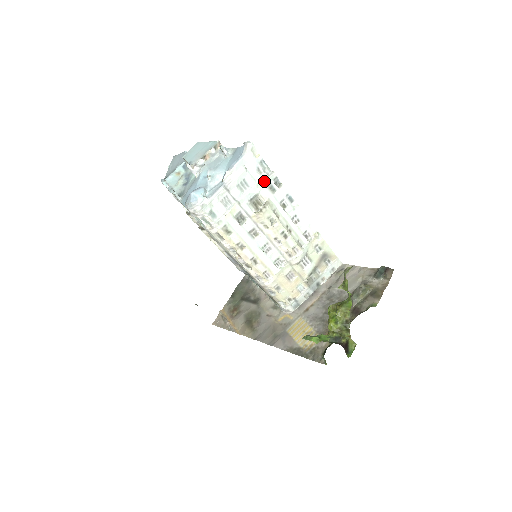
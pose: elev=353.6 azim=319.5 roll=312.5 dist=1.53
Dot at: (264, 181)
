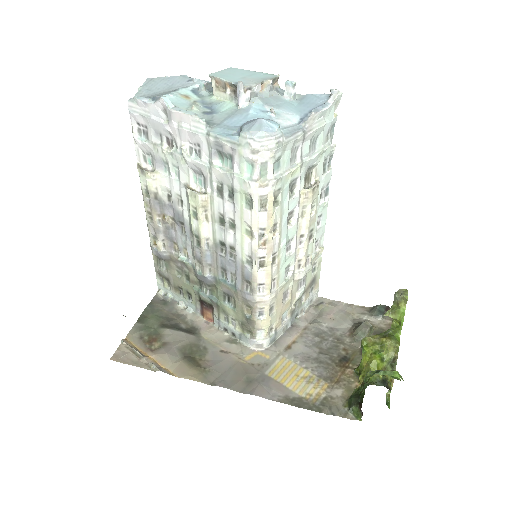
Dot at: (326, 152)
